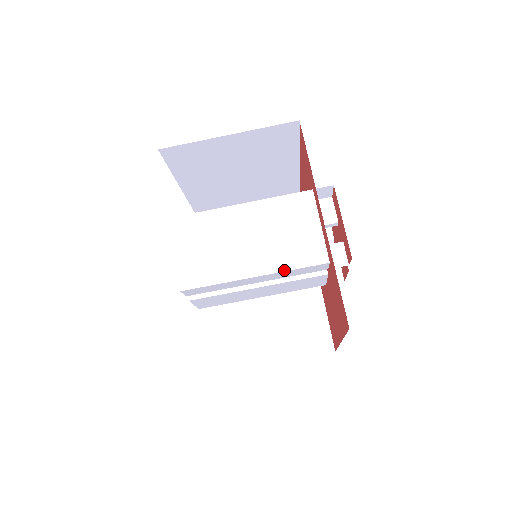
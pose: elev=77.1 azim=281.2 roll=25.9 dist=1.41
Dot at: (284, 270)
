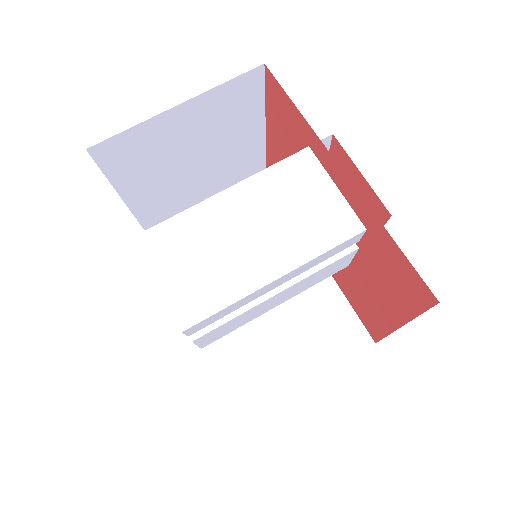
Dot at: (313, 257)
